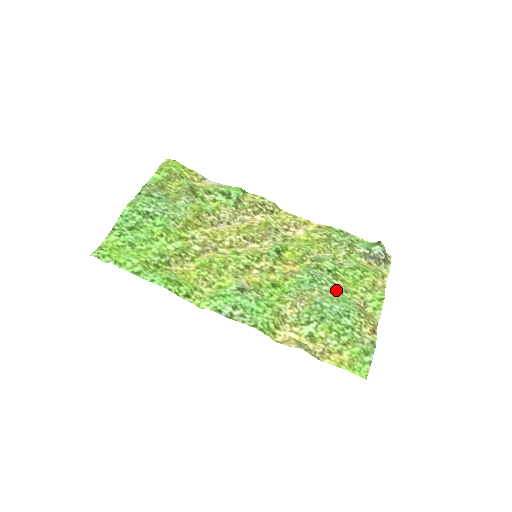
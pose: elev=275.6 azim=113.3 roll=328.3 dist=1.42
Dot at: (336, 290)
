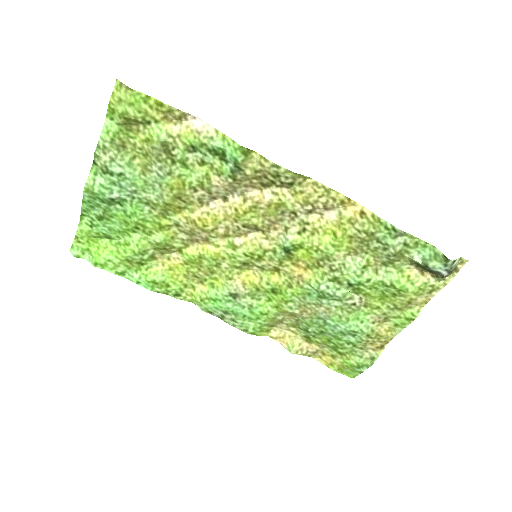
Dot at: (350, 307)
